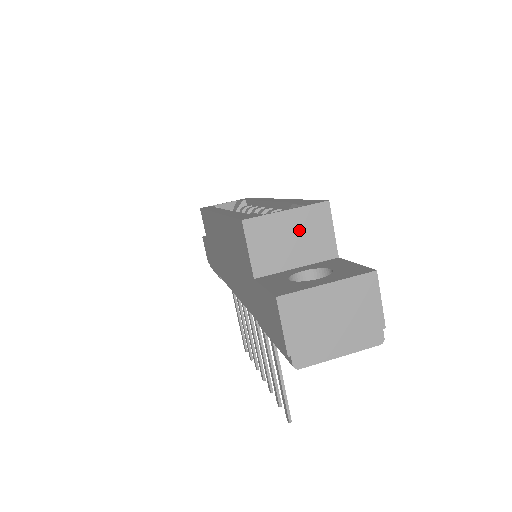
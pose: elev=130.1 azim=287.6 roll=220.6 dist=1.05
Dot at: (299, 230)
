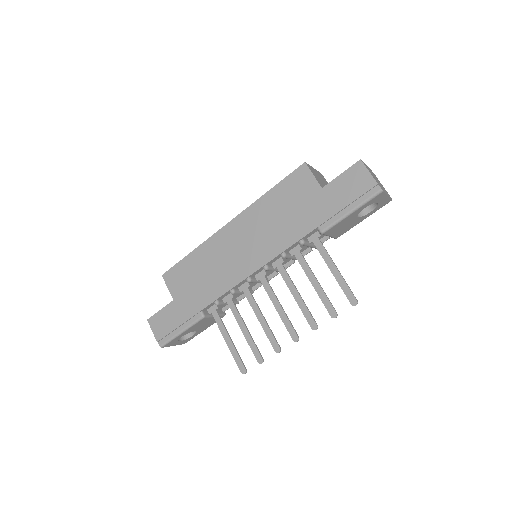
Dot at: (322, 179)
